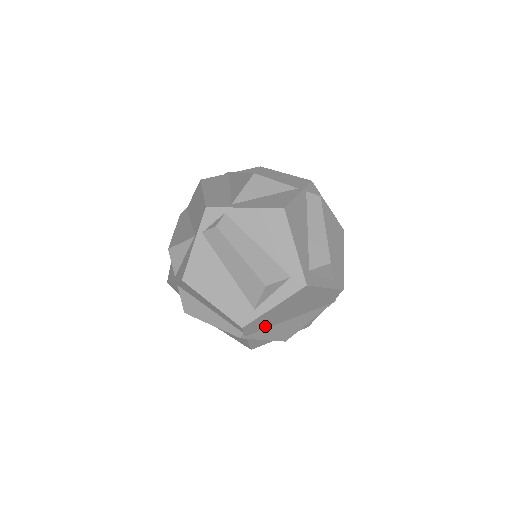
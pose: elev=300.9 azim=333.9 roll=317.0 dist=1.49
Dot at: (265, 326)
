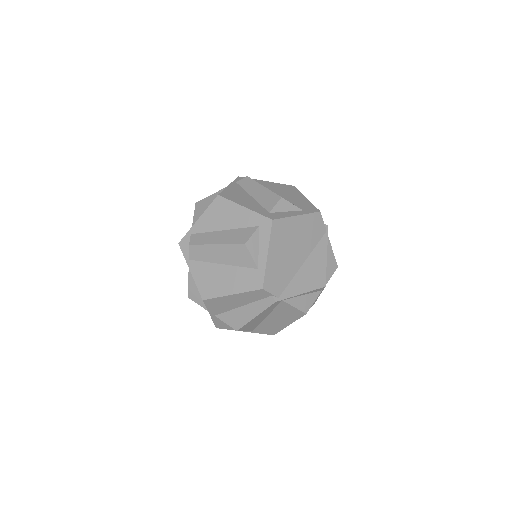
Dot at: (286, 280)
